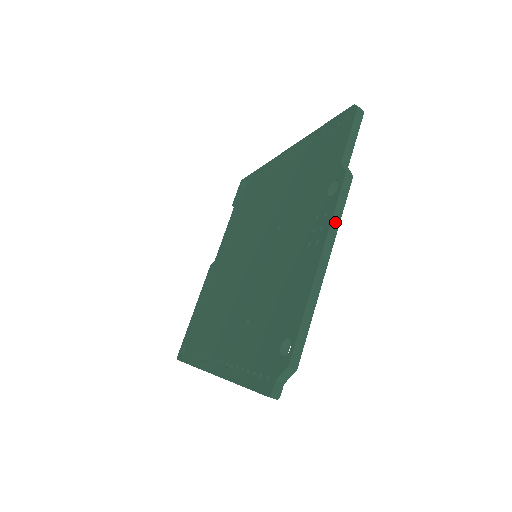
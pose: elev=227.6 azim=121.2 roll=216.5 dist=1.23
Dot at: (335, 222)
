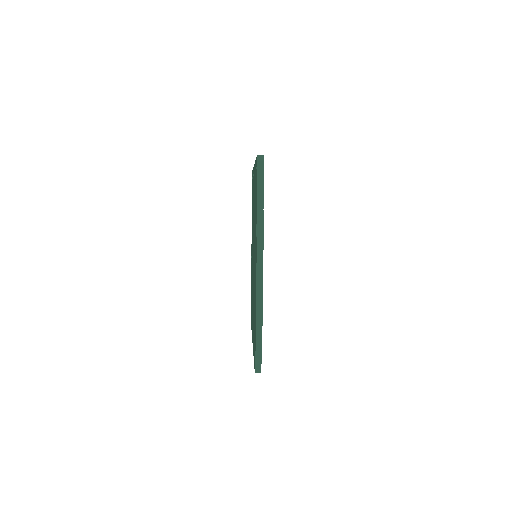
Dot at: (260, 259)
